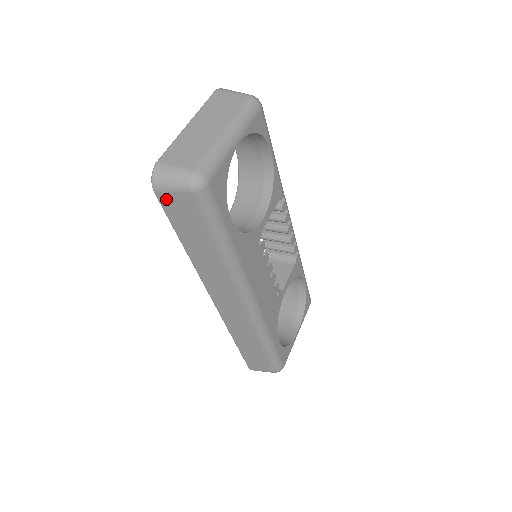
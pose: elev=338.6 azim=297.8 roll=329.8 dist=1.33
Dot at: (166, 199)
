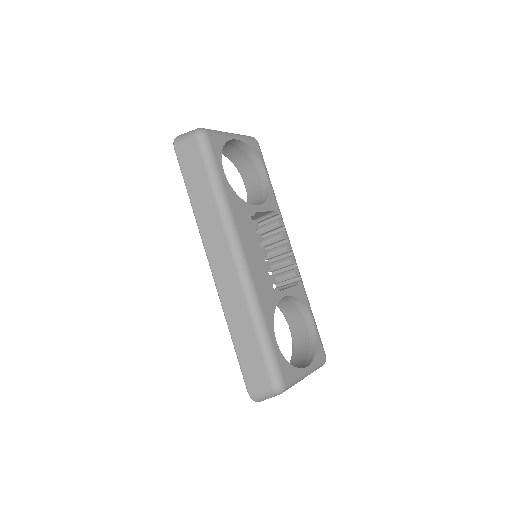
Dot at: (180, 150)
